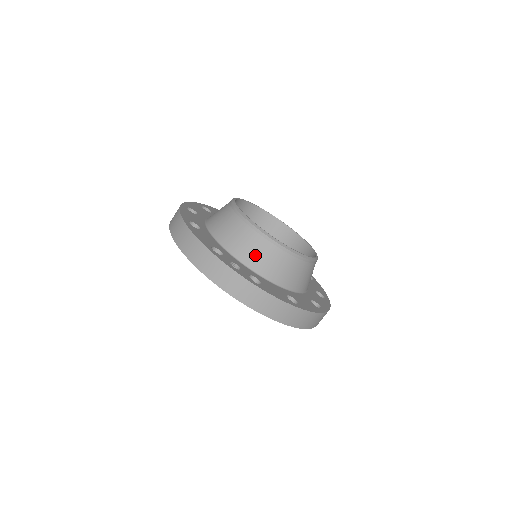
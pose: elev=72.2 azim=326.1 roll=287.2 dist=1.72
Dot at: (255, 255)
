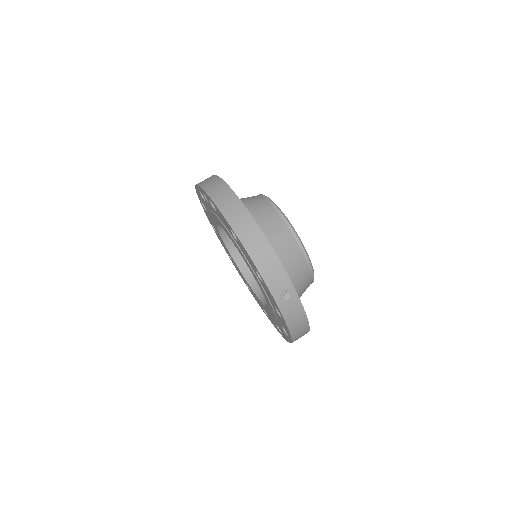
Dot at: (247, 201)
